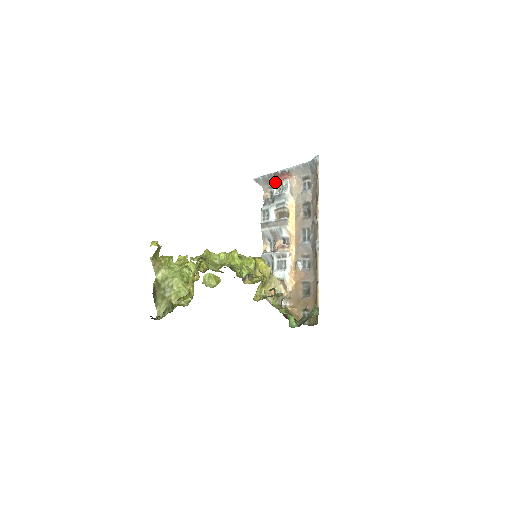
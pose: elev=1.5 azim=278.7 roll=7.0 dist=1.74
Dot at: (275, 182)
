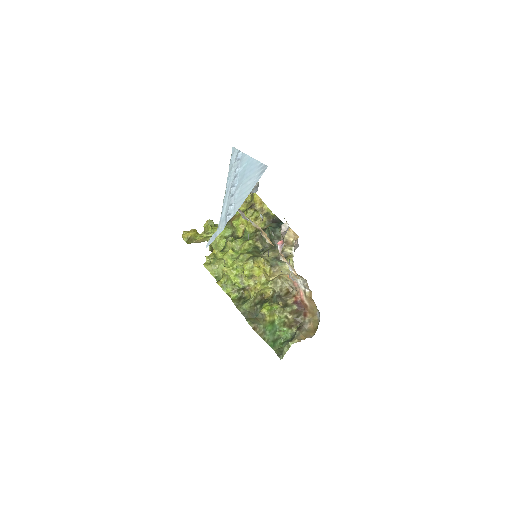
Dot at: occluded
